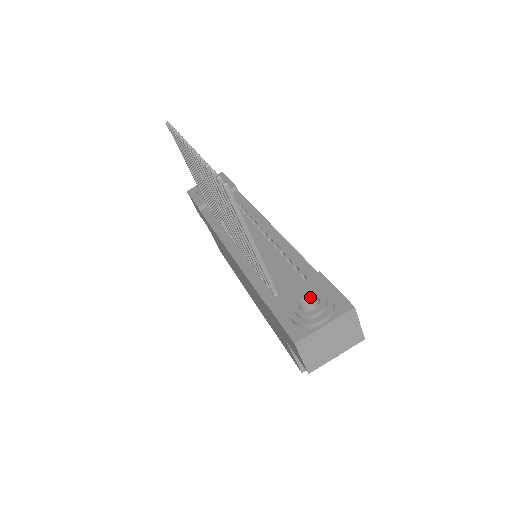
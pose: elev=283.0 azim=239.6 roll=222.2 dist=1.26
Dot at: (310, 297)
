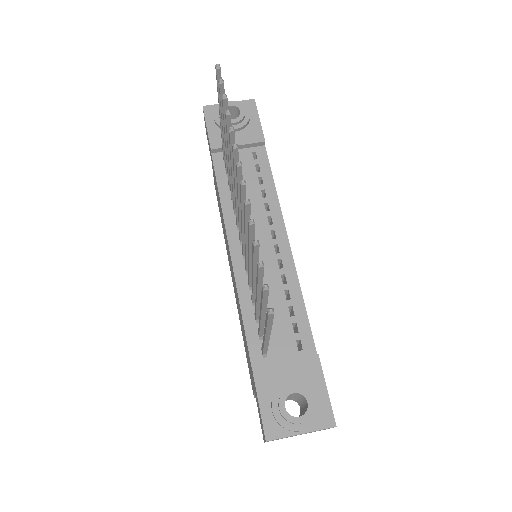
Dot at: (299, 394)
